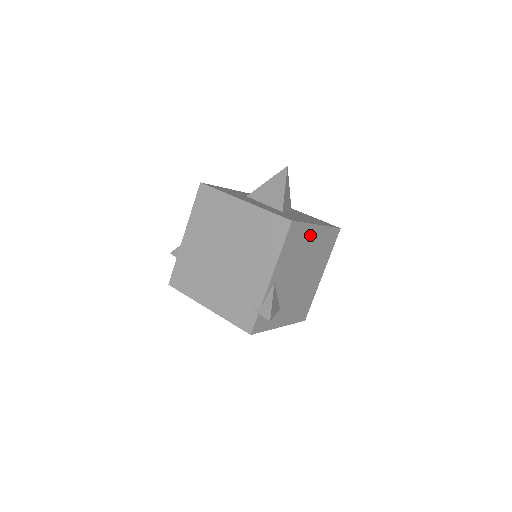
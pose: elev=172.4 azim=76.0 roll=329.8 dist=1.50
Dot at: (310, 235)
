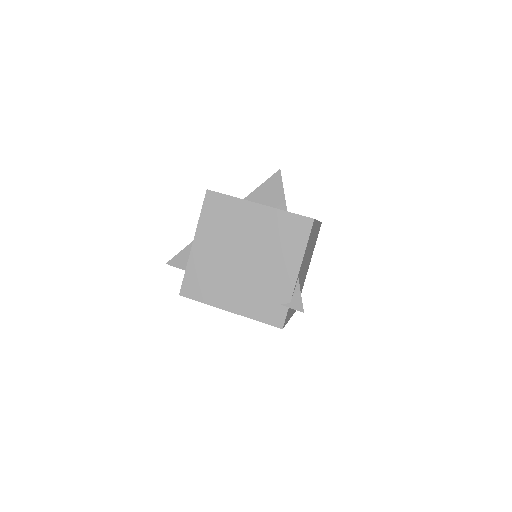
Dot at: (314, 231)
